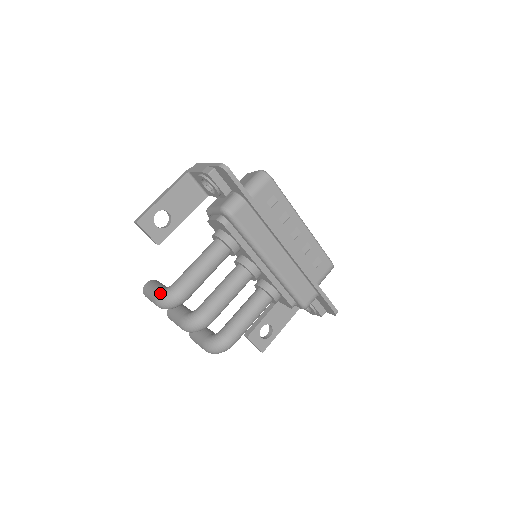
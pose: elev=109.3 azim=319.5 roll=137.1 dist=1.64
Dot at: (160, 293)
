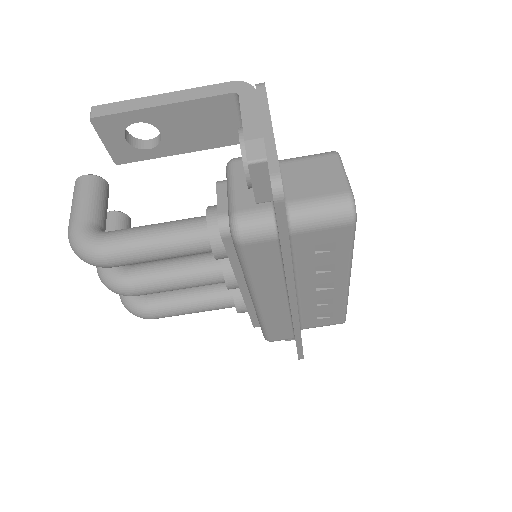
Dot at: (77, 232)
